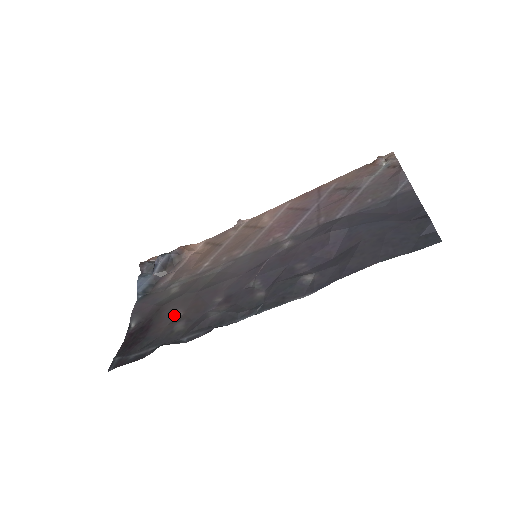
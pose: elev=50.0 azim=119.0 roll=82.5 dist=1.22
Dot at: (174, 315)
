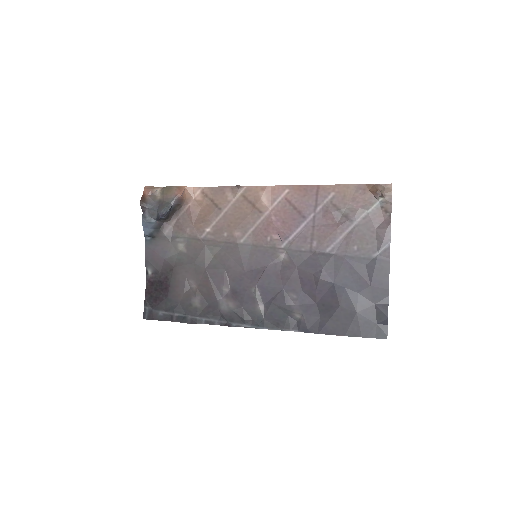
Dot at: (188, 285)
